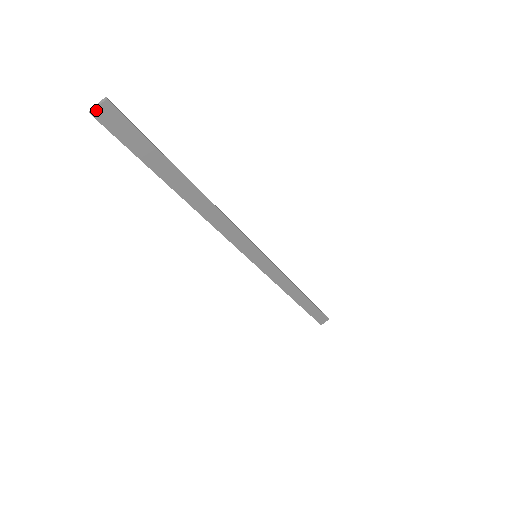
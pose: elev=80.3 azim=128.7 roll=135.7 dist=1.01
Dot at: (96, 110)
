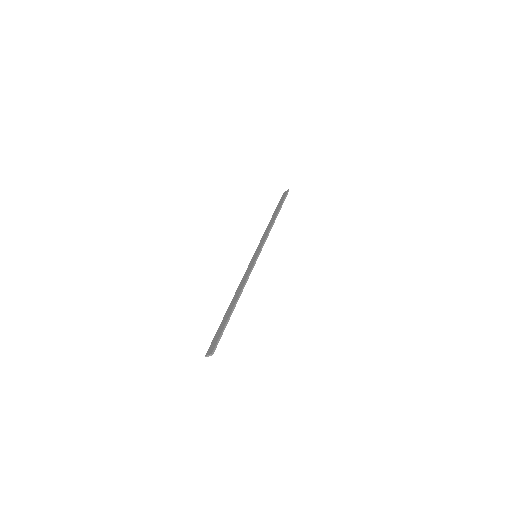
Dot at: (208, 356)
